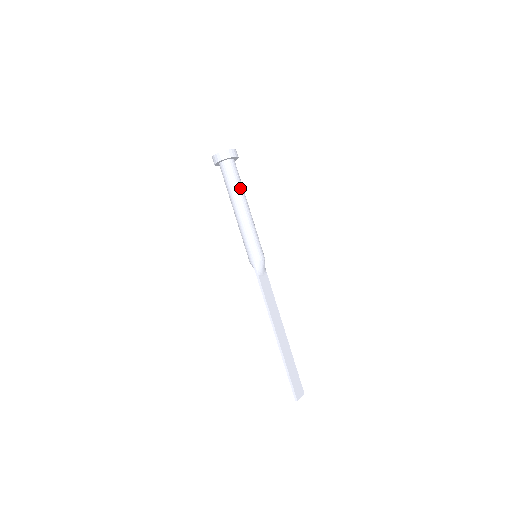
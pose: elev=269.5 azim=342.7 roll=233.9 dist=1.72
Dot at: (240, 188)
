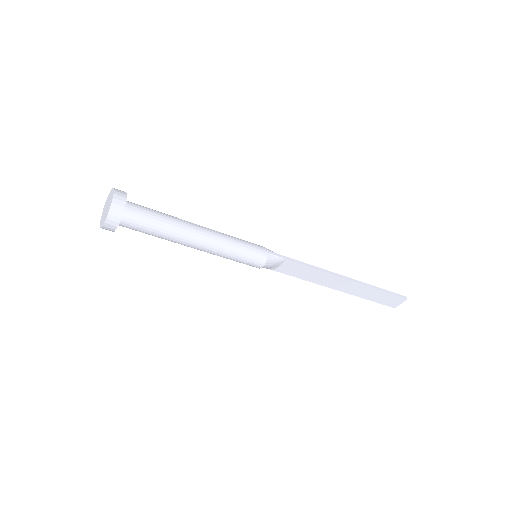
Dot at: (164, 237)
